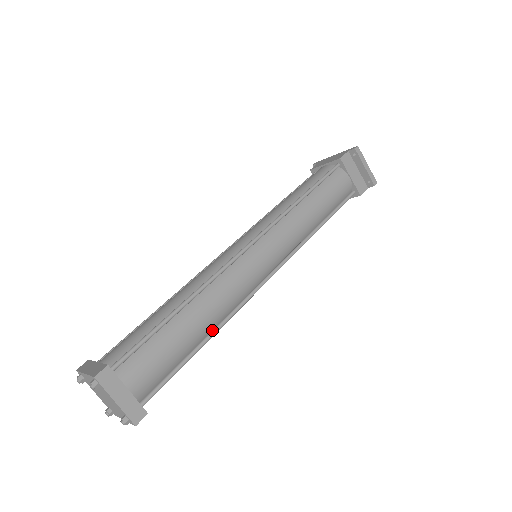
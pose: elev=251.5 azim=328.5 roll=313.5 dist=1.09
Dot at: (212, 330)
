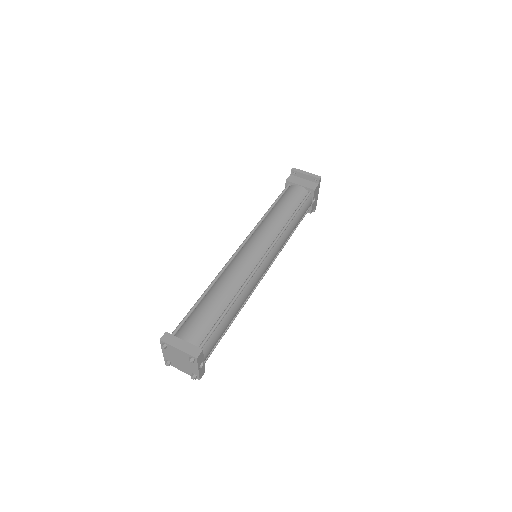
Dot at: (233, 297)
